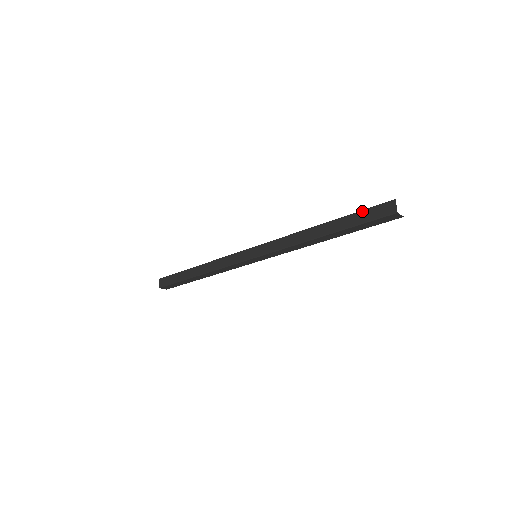
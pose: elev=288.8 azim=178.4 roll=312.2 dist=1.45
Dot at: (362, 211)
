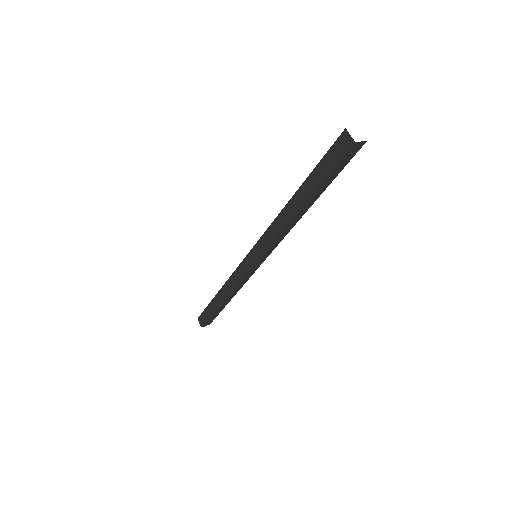
Dot at: occluded
